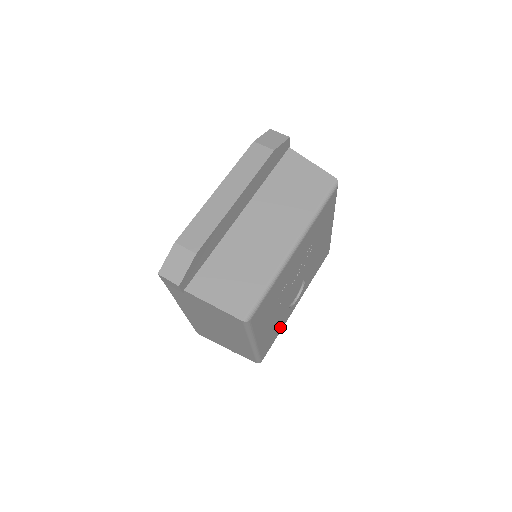
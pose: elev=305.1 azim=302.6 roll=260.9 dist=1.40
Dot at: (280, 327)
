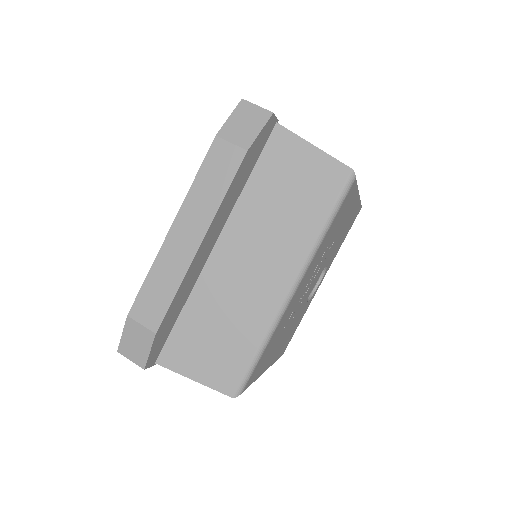
Dot at: (300, 318)
